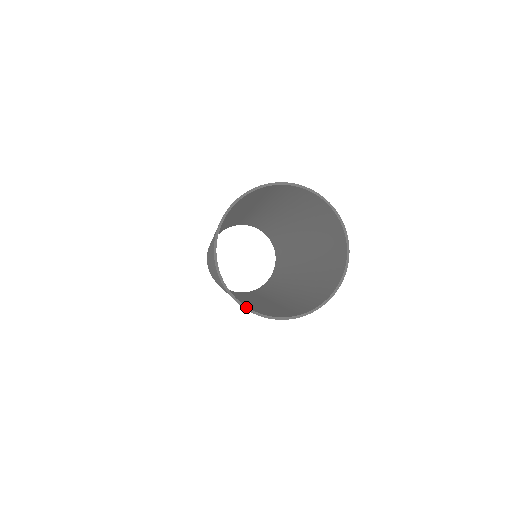
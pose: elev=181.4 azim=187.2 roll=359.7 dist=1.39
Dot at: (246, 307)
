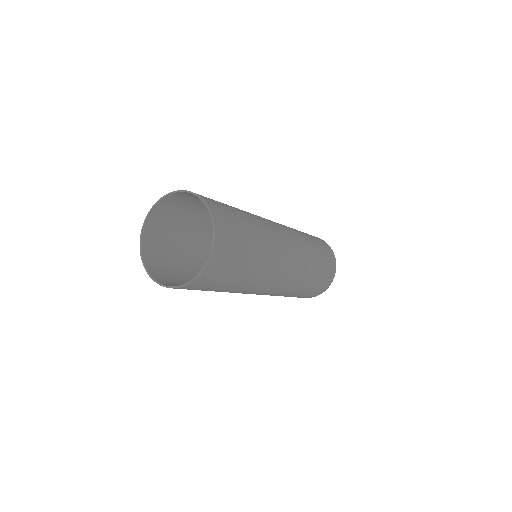
Dot at: (149, 274)
